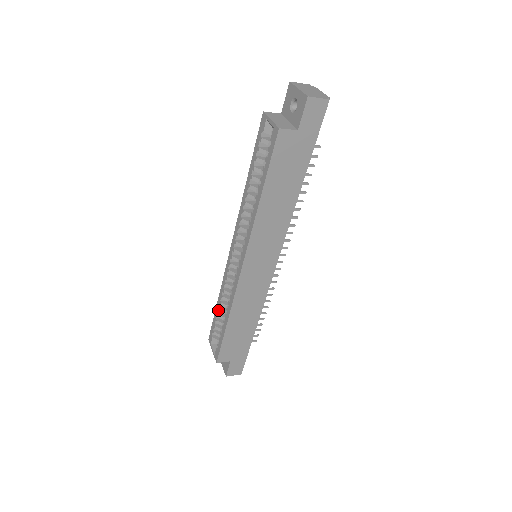
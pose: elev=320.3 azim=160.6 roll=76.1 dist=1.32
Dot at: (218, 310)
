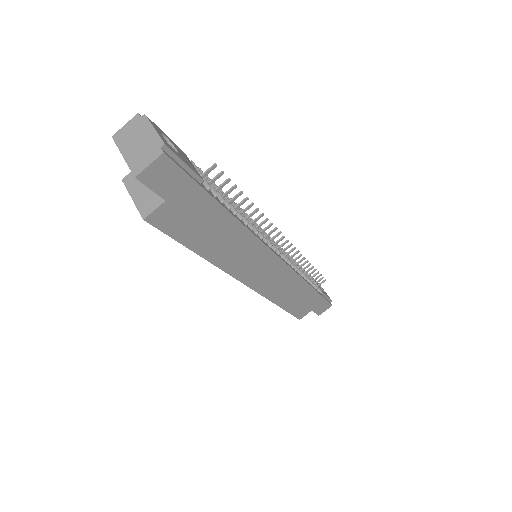
Dot at: occluded
